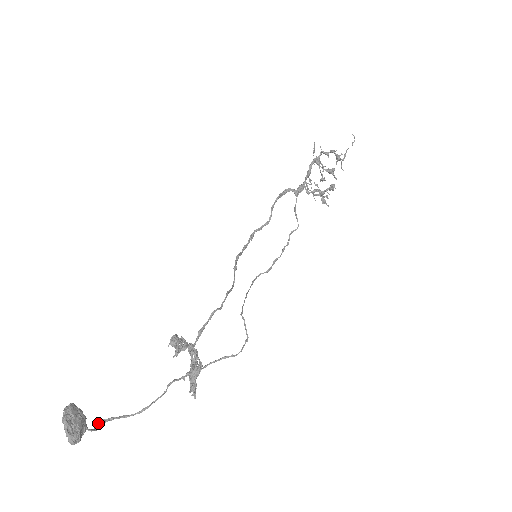
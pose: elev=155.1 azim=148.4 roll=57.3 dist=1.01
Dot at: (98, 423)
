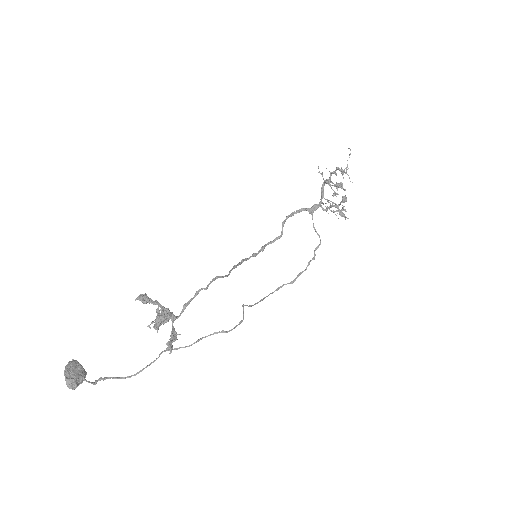
Dot at: occluded
